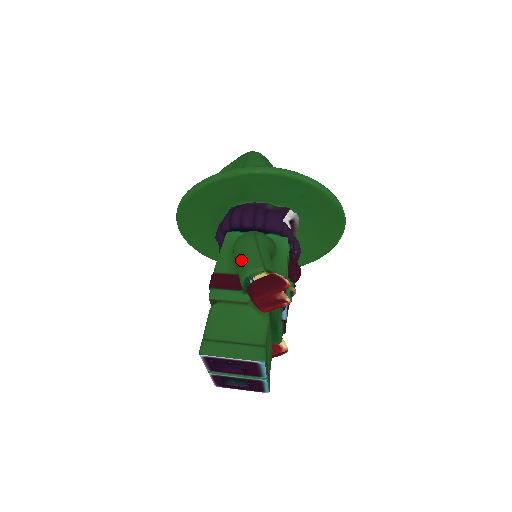
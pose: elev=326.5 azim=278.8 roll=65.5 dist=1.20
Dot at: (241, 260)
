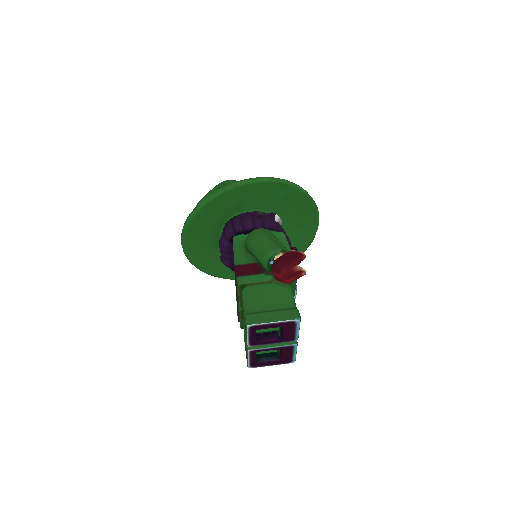
Dot at: (259, 248)
